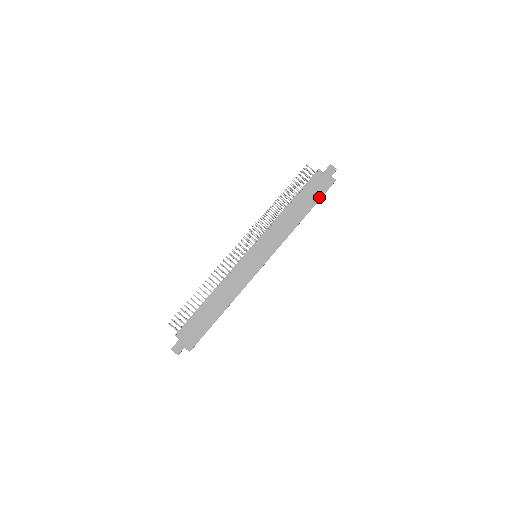
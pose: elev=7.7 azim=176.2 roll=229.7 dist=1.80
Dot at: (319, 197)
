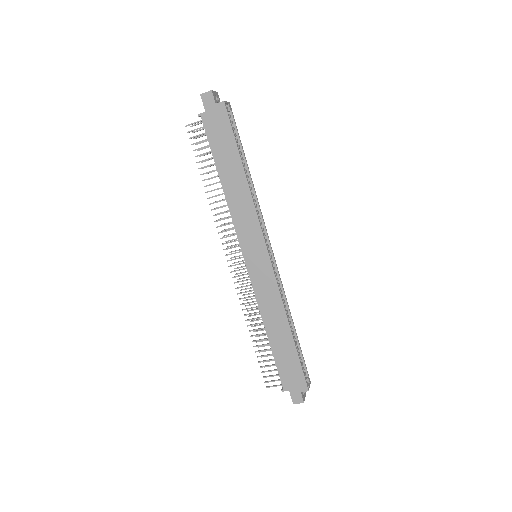
Dot at: (232, 138)
